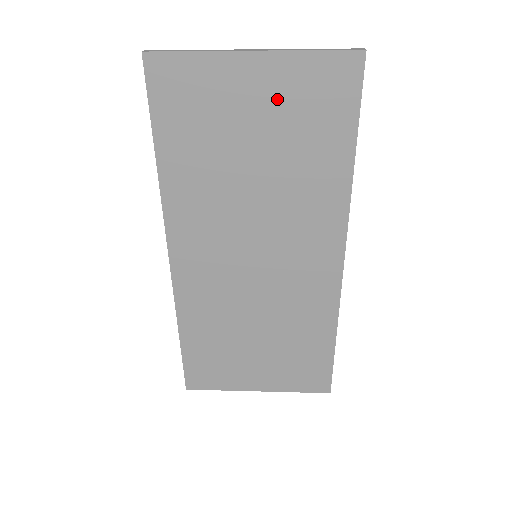
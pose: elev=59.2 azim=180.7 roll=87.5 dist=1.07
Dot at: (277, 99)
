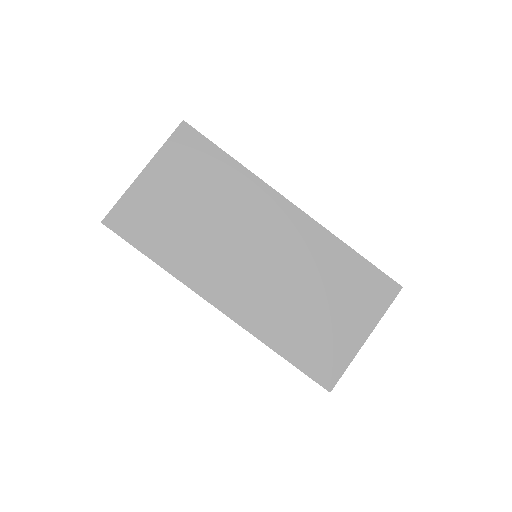
Dot at: (174, 176)
